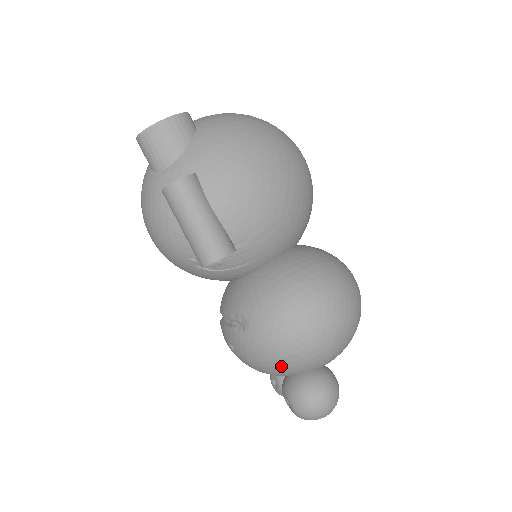
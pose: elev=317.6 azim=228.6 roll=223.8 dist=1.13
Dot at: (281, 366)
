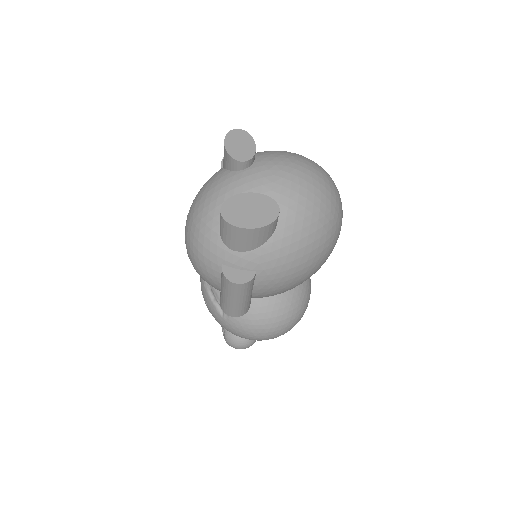
Dot at: occluded
